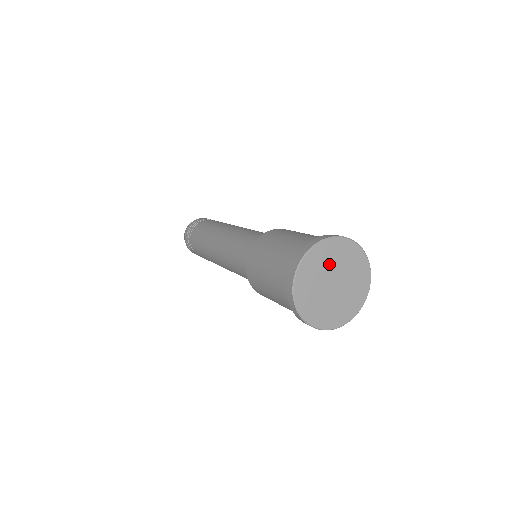
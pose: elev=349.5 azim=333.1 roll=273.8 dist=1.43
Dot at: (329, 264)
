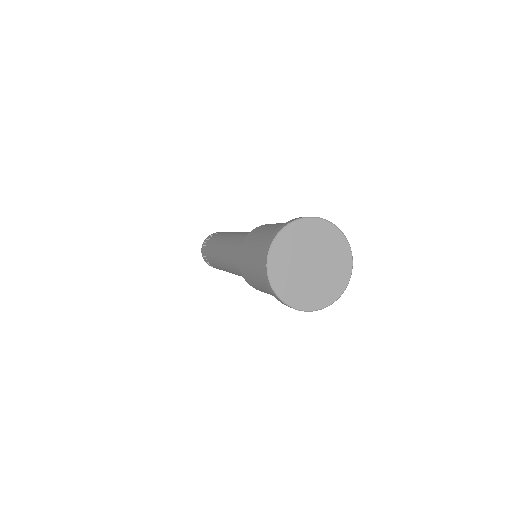
Dot at: (305, 244)
